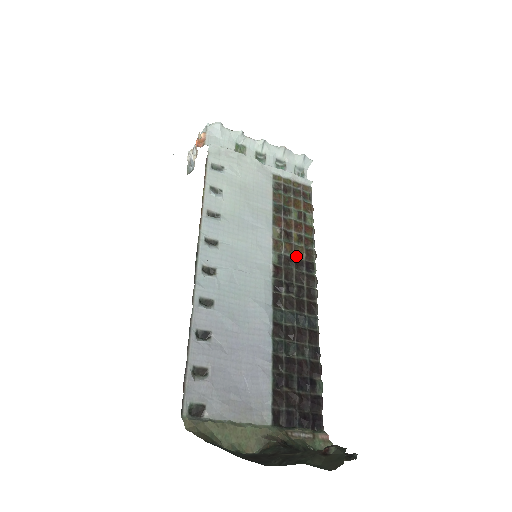
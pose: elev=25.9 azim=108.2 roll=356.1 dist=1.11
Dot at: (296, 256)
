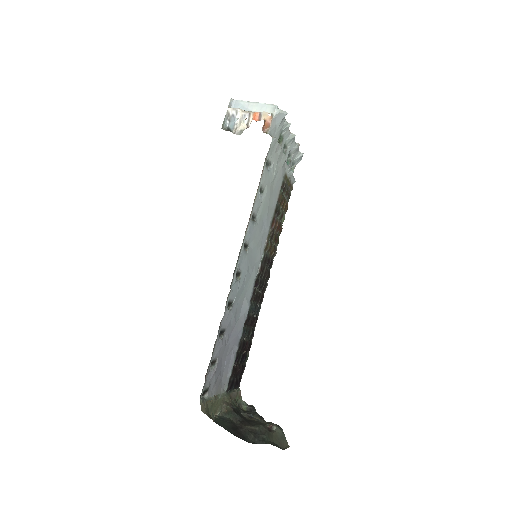
Dot at: (269, 254)
